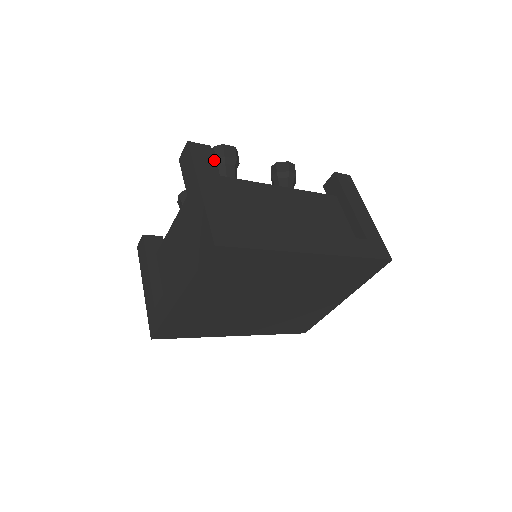
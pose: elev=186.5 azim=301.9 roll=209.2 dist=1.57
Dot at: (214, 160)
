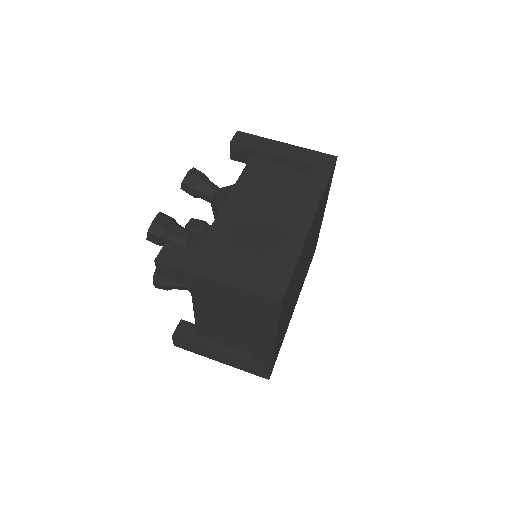
Dot at: (185, 248)
